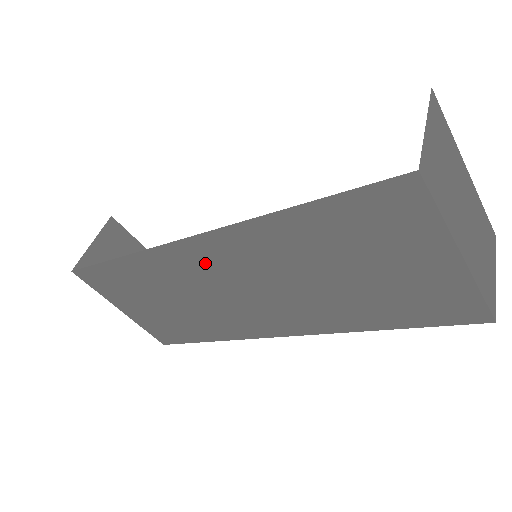
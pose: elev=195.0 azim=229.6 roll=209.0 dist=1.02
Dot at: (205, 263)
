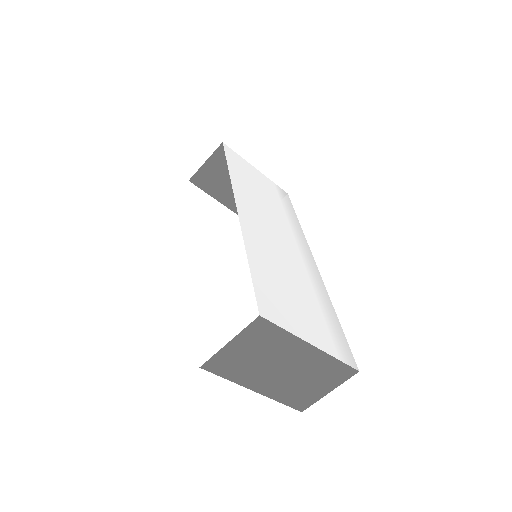
Dot at: occluded
